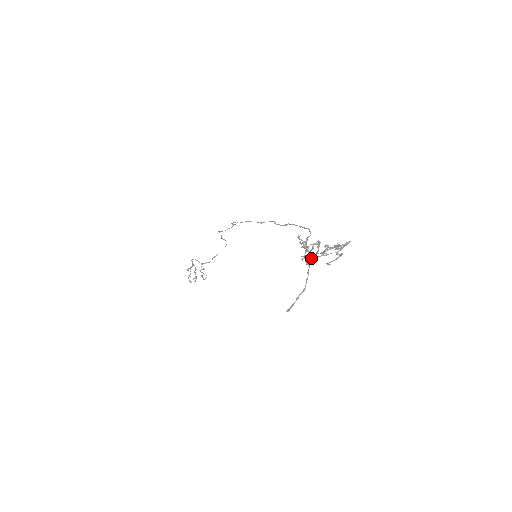
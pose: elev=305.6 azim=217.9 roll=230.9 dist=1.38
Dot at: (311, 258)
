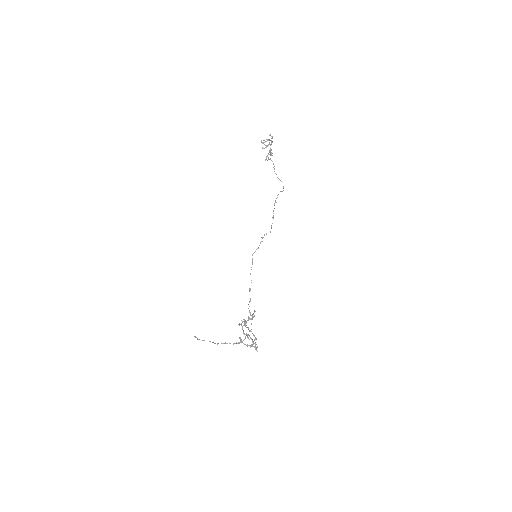
Dot at: occluded
